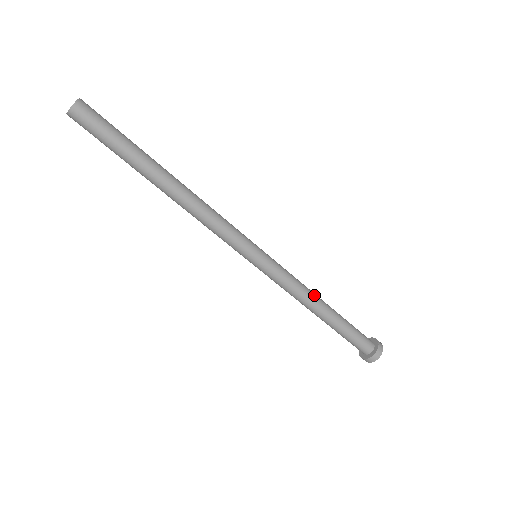
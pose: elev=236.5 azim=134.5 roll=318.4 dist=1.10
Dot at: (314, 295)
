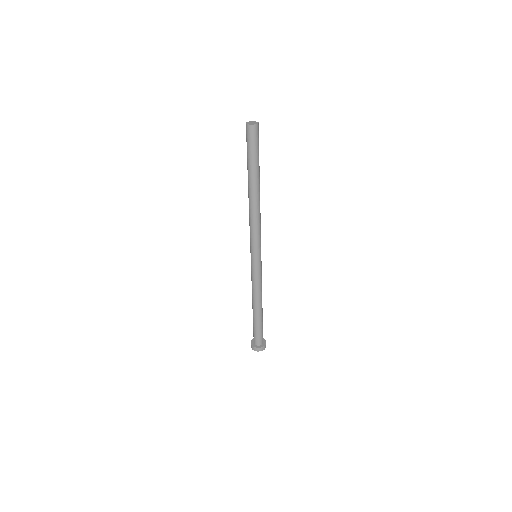
Dot at: occluded
